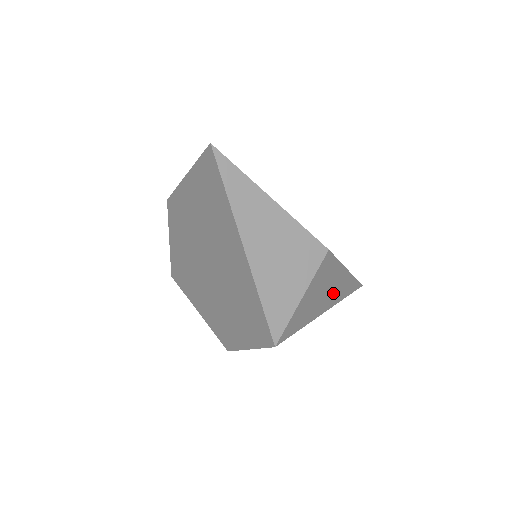
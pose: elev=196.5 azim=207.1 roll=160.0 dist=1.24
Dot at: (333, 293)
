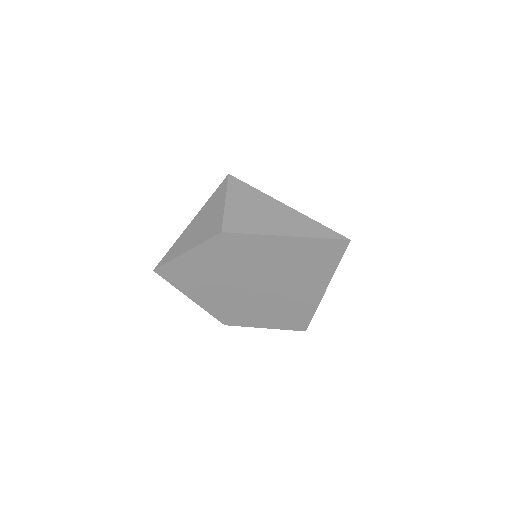
Dot at: occluded
